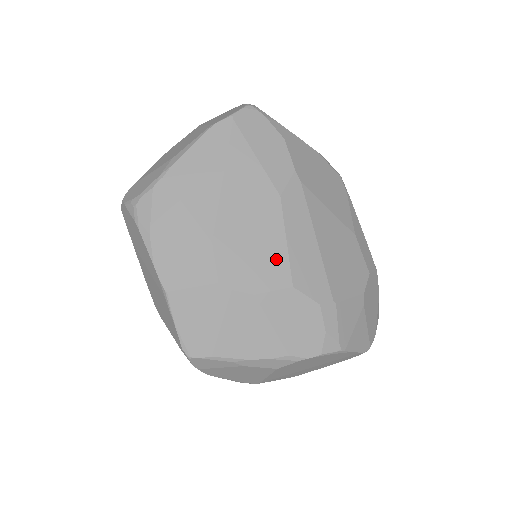
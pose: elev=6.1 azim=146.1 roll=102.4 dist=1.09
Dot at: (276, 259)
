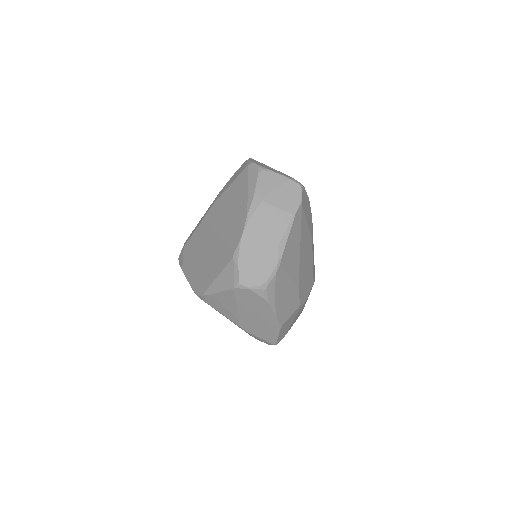
Dot at: (311, 275)
